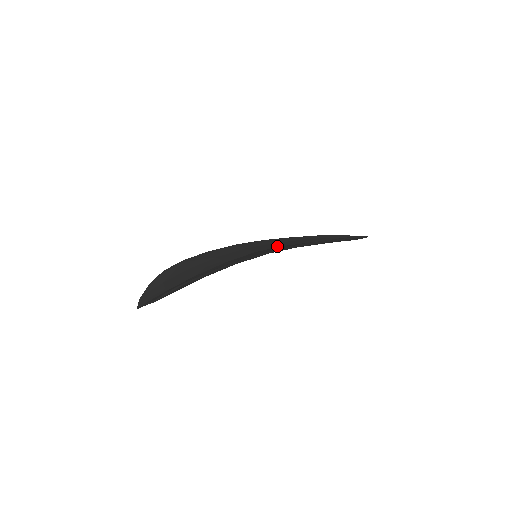
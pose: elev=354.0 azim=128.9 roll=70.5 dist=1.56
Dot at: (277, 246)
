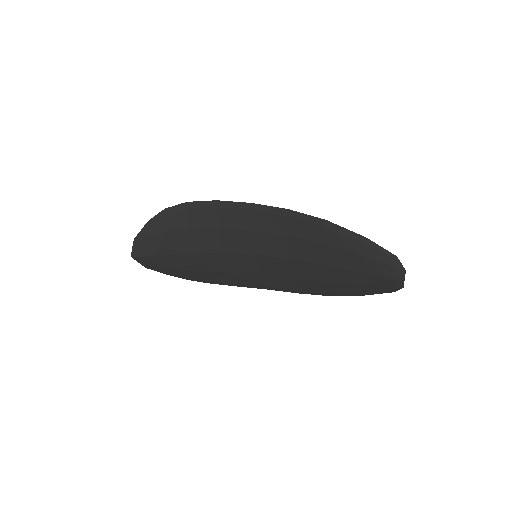
Dot at: (286, 260)
